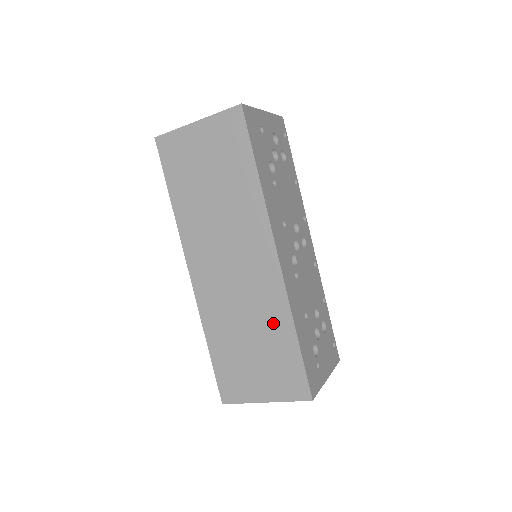
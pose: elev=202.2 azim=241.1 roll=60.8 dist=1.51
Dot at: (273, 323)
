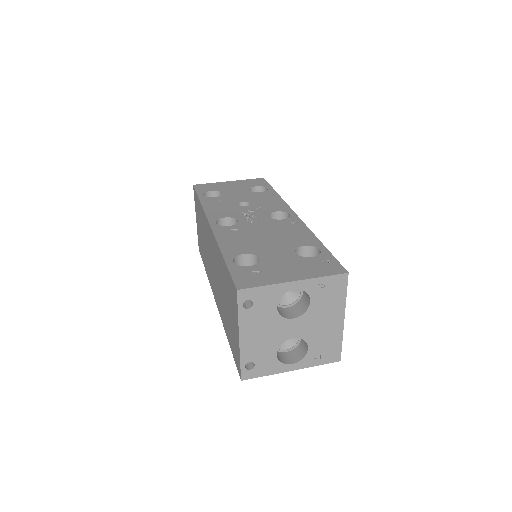
Dot at: occluded
